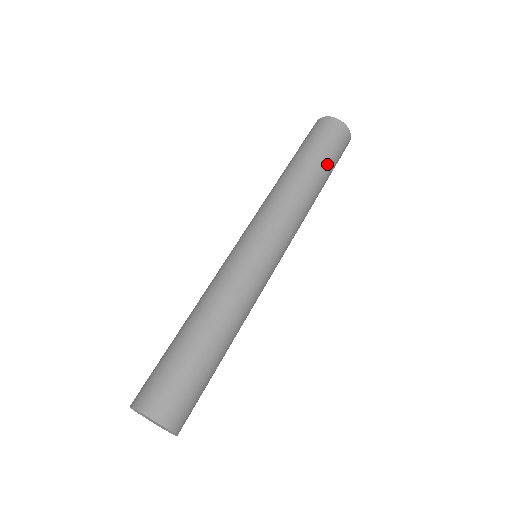
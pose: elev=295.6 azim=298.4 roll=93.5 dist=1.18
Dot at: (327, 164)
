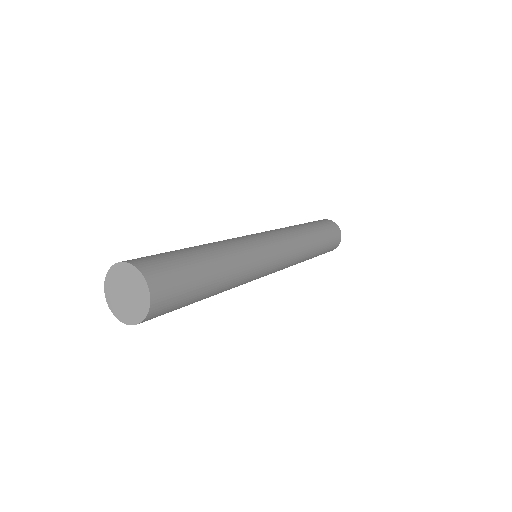
Dot at: (321, 231)
